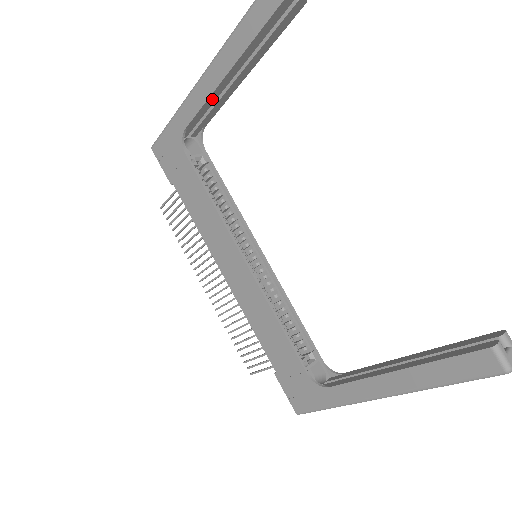
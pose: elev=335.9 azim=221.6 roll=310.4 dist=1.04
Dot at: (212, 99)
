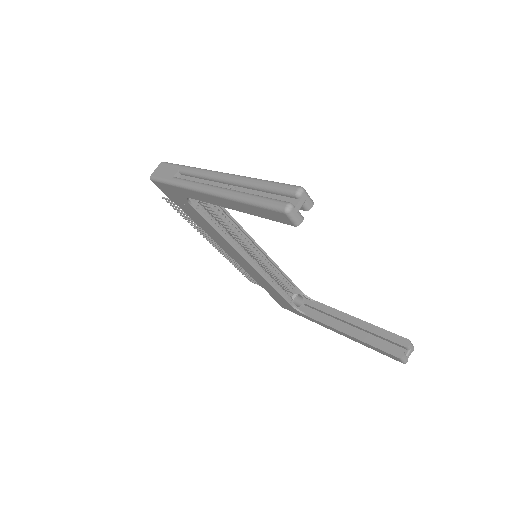
Dot at: occluded
